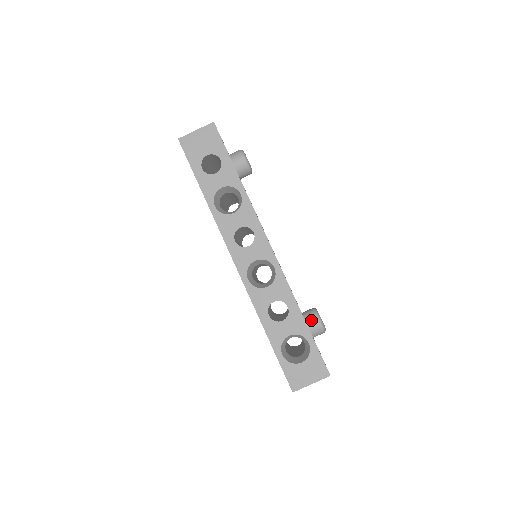
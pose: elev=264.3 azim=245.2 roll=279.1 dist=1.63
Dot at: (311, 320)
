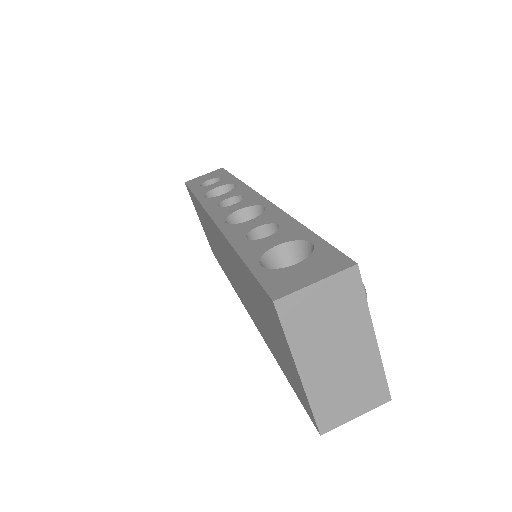
Dot at: occluded
